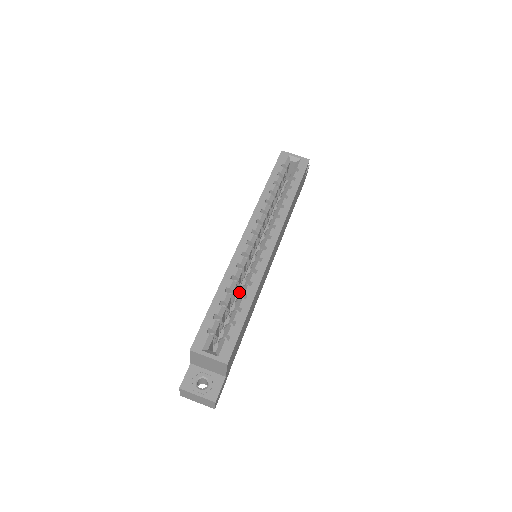
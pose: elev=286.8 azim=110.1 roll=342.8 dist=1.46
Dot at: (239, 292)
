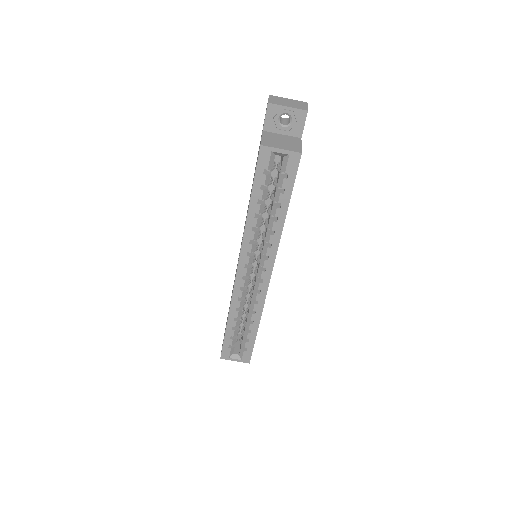
Dot at: occluded
